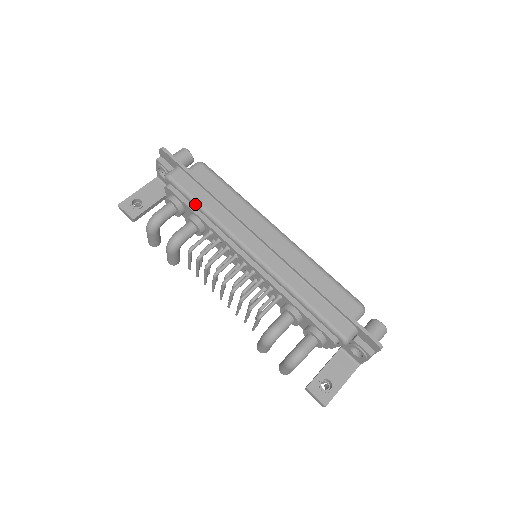
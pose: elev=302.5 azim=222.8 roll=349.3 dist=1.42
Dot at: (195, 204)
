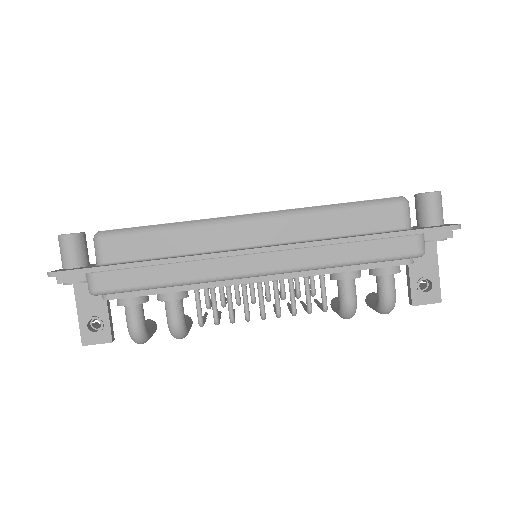
Dot at: (153, 289)
